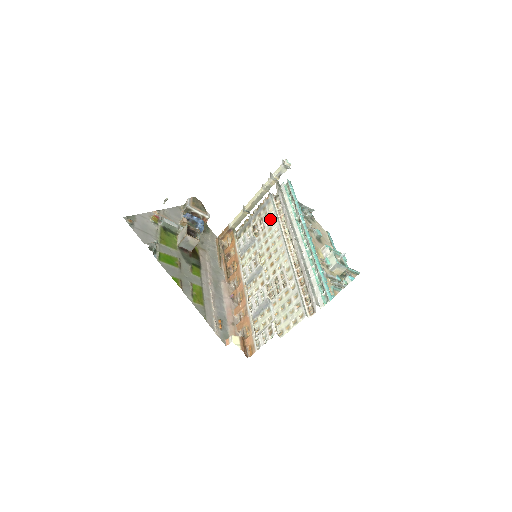
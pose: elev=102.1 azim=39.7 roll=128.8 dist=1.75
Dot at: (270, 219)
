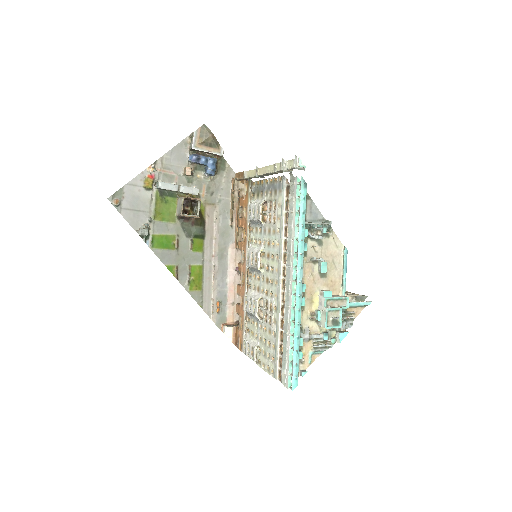
Dot at: (276, 219)
